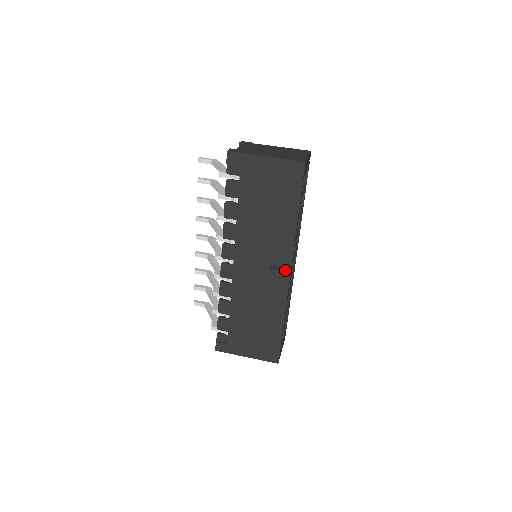
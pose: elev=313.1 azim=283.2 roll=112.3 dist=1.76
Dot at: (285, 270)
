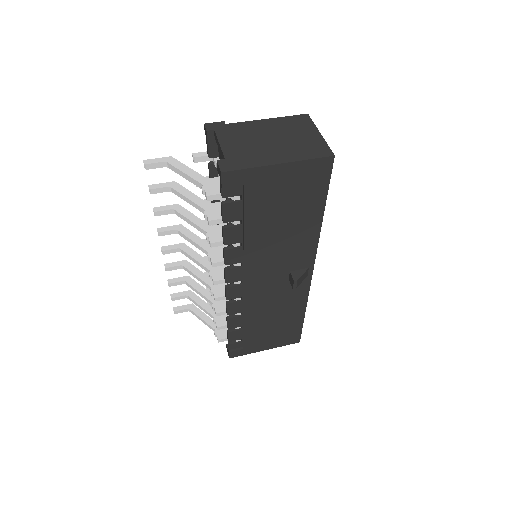
Dot at: (307, 270)
